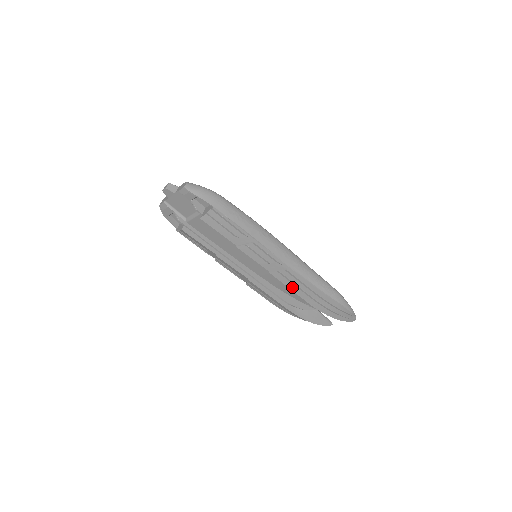
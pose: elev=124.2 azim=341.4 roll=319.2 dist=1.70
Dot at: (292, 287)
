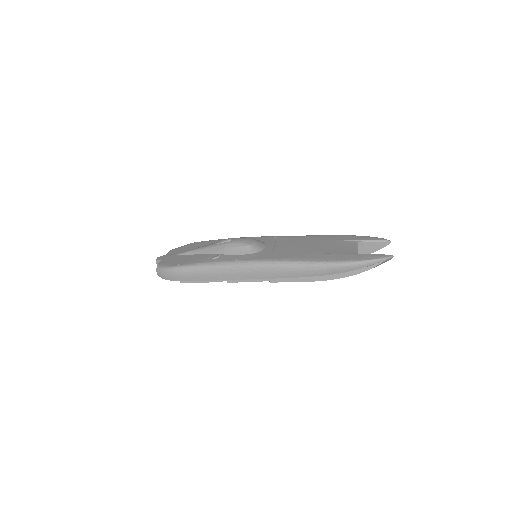
Dot at: occluded
